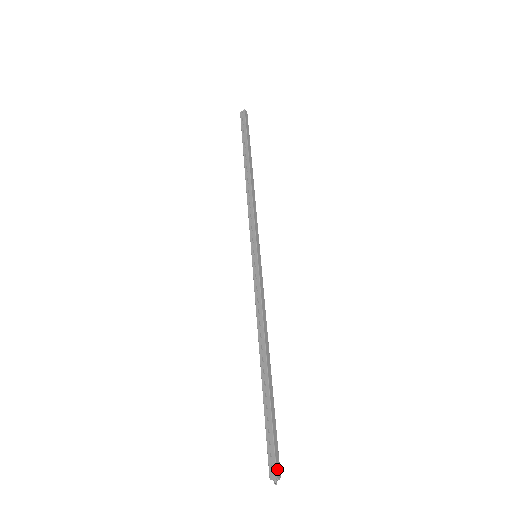
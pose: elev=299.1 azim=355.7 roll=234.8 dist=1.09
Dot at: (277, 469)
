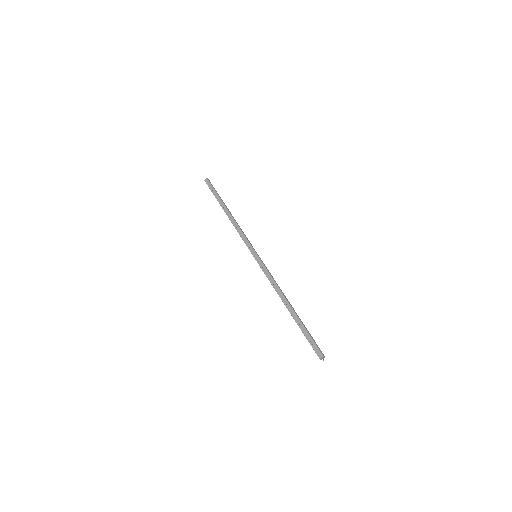
Dot at: (321, 352)
